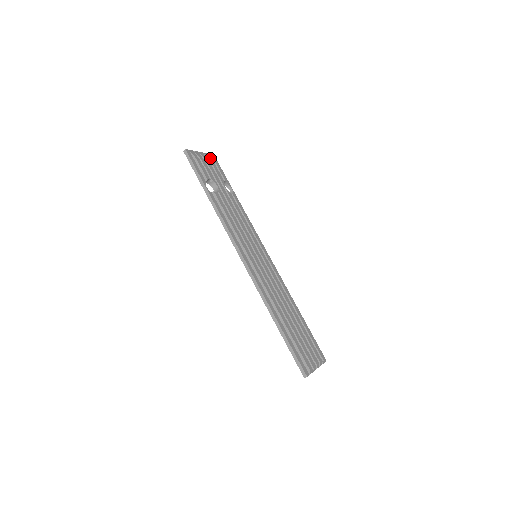
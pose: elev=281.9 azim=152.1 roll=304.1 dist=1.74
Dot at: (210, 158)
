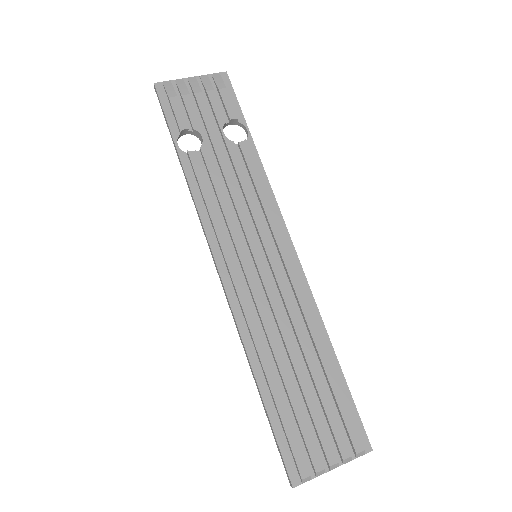
Dot at: (209, 83)
